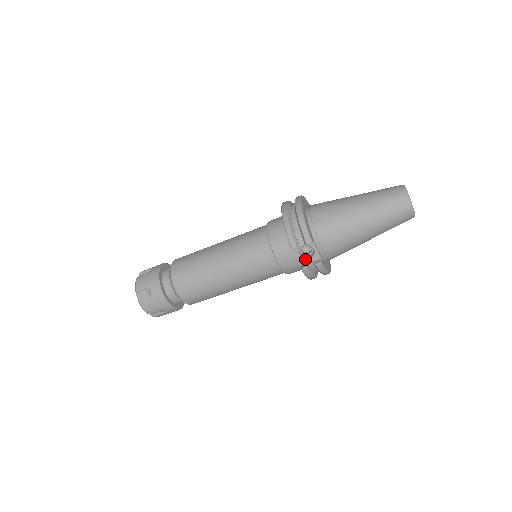
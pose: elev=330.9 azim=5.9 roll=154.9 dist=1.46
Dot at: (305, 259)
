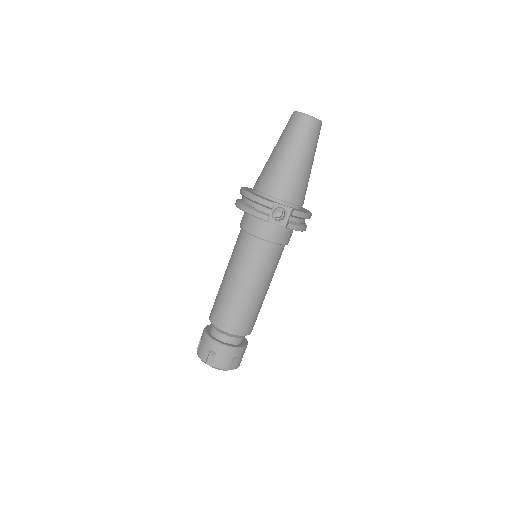
Dot at: (283, 220)
